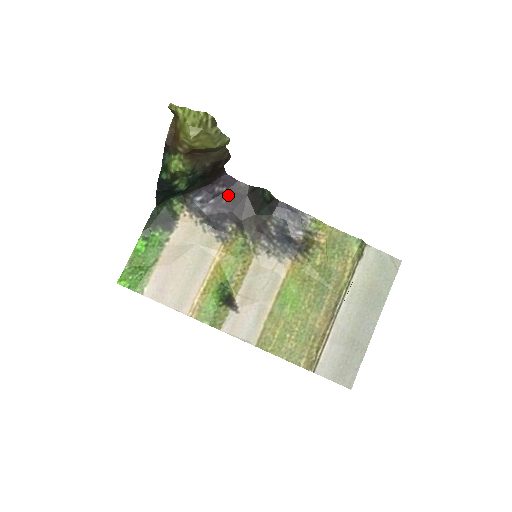
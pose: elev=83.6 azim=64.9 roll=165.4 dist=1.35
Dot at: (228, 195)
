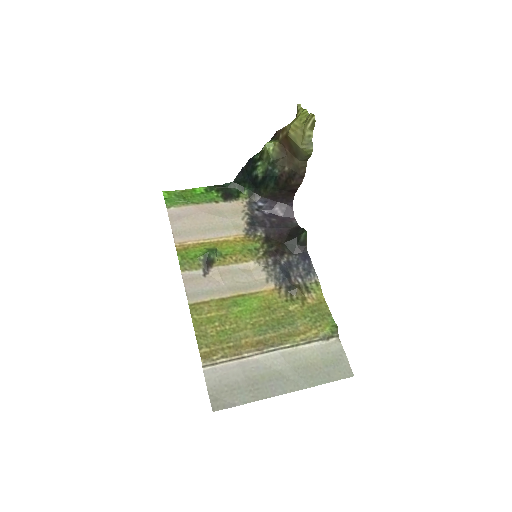
Dot at: (280, 219)
